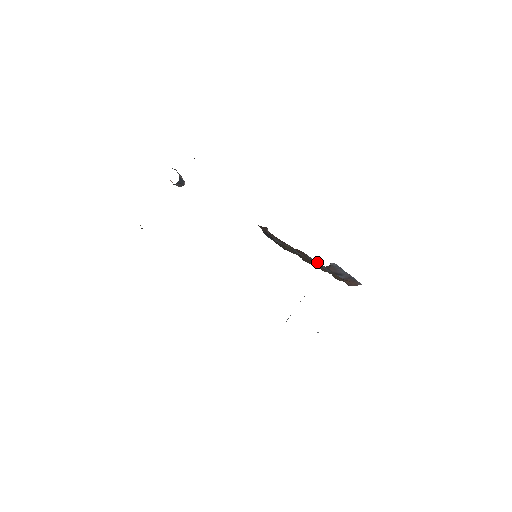
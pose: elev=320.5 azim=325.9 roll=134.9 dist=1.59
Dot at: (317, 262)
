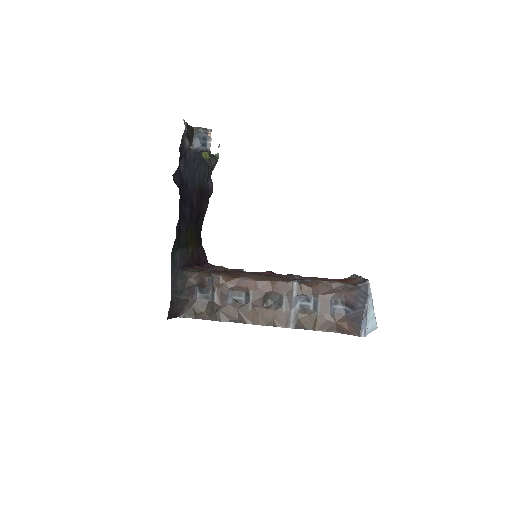
Dot at: (313, 291)
